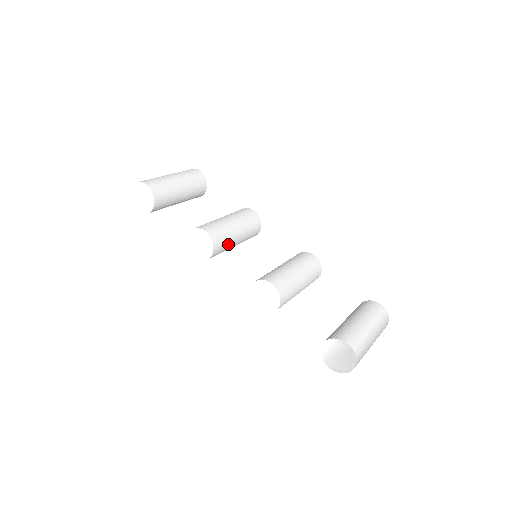
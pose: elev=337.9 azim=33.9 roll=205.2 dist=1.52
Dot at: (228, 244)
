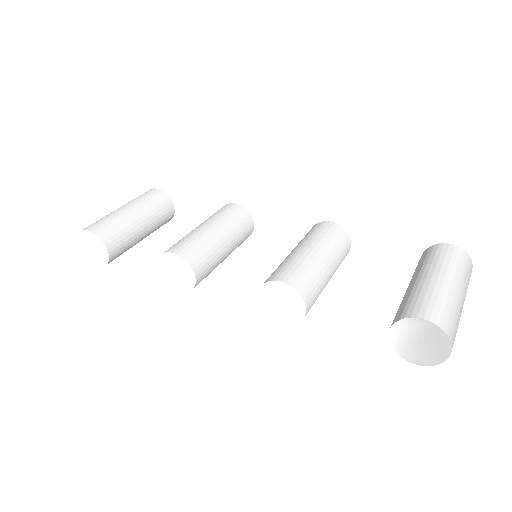
Dot at: (213, 257)
